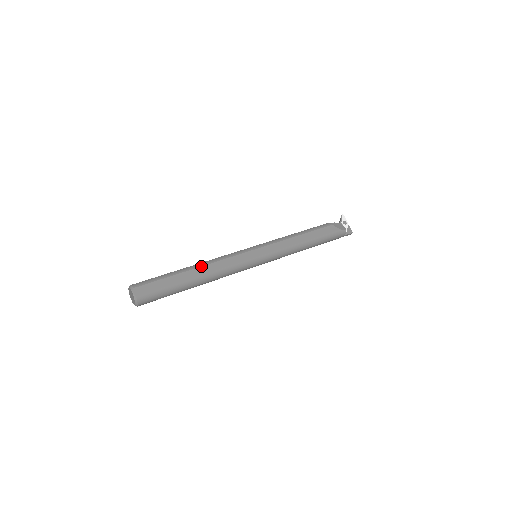
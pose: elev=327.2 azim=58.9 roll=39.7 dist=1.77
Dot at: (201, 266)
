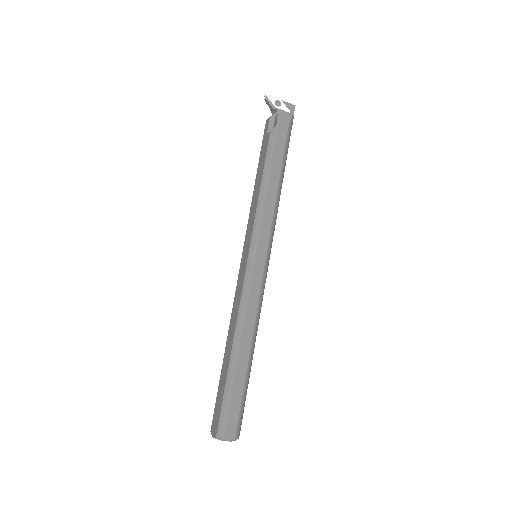
Dot at: (240, 341)
